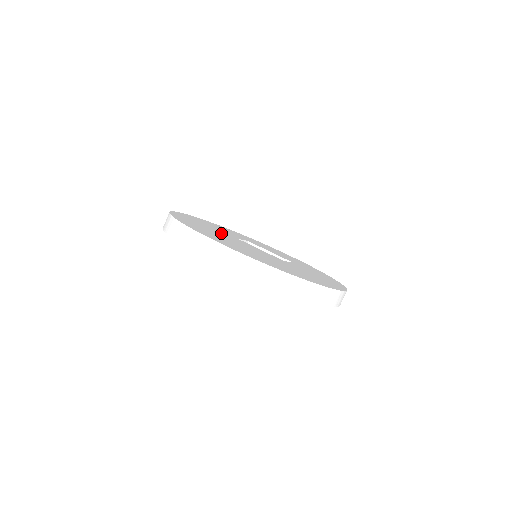
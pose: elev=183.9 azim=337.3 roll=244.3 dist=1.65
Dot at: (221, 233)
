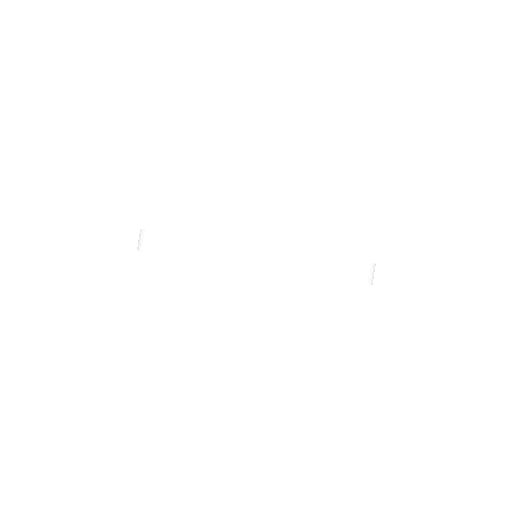
Dot at: occluded
